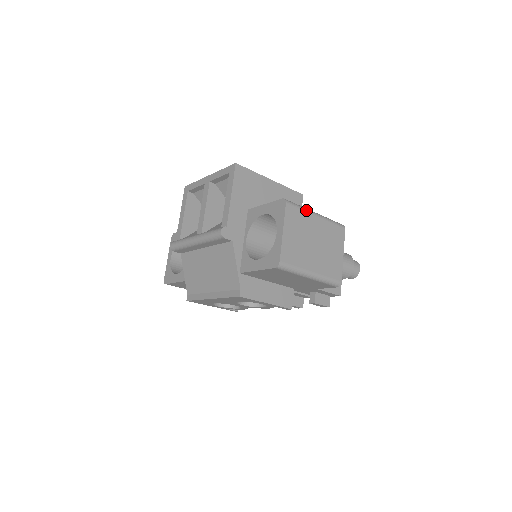
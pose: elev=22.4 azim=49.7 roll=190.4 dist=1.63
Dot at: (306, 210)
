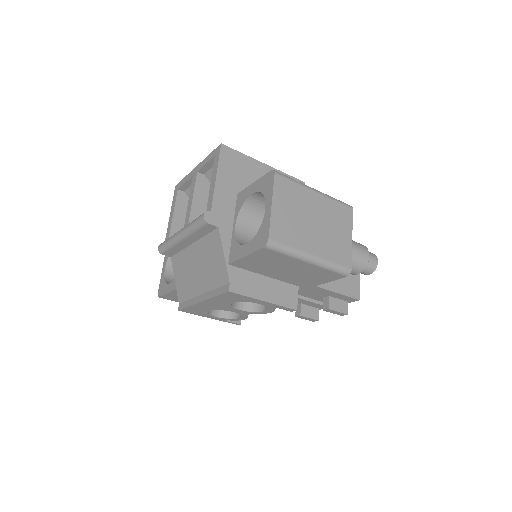
Dot at: (301, 184)
